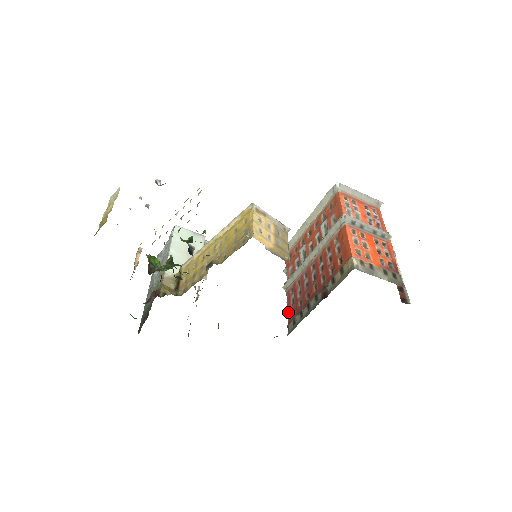
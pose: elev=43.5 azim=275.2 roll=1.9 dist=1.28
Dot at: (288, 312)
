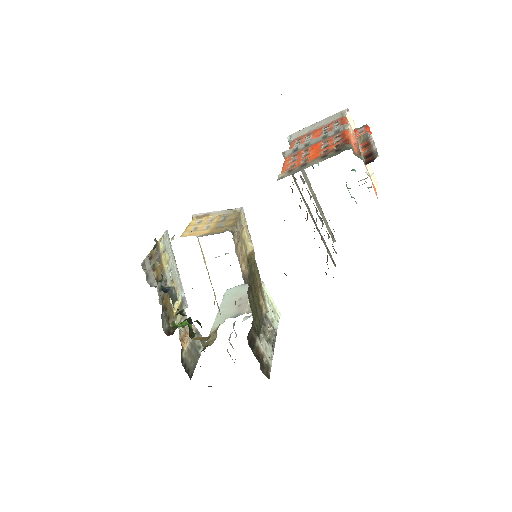
Dot at: occluded
